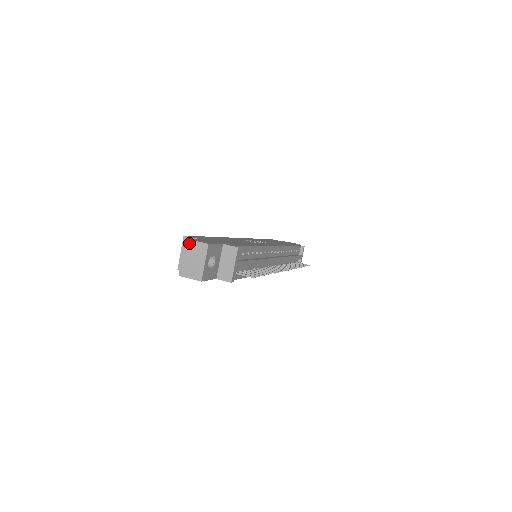
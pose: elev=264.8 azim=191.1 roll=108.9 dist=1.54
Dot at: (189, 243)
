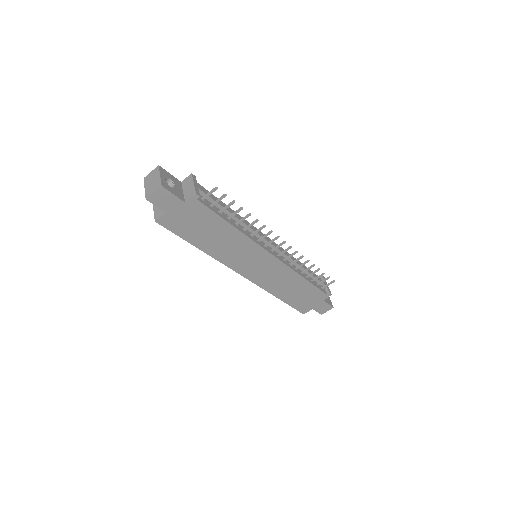
Dot at: (146, 178)
